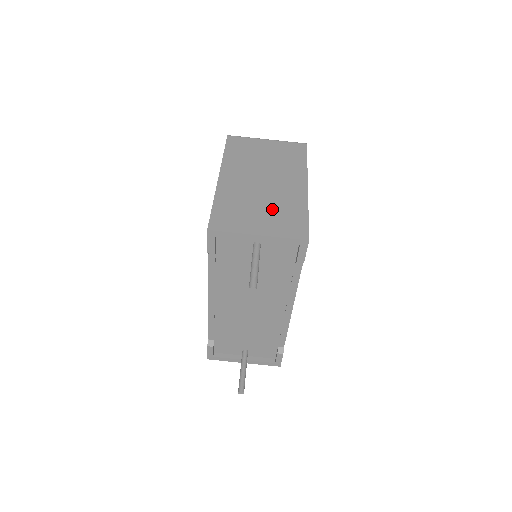
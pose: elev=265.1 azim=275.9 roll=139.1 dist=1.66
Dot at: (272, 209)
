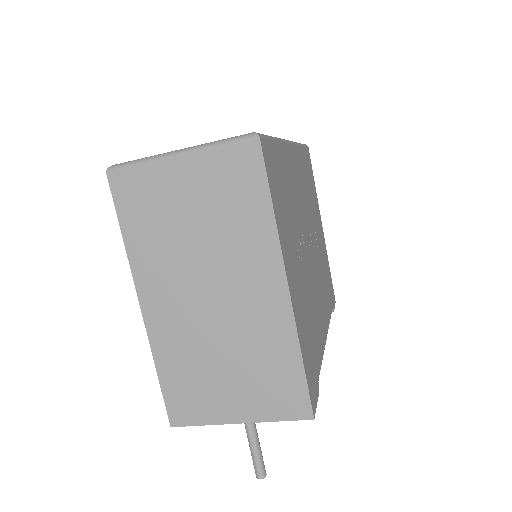
Dot at: (243, 364)
